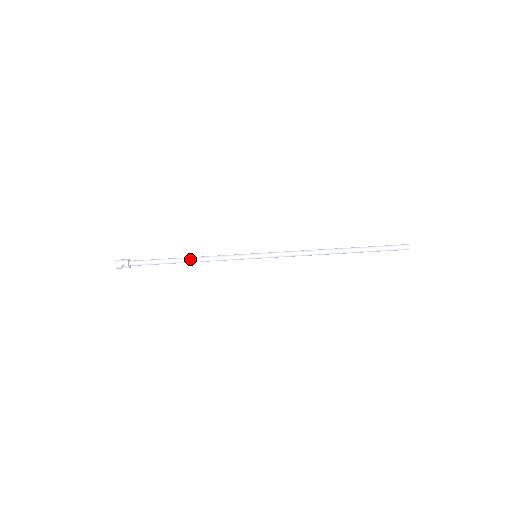
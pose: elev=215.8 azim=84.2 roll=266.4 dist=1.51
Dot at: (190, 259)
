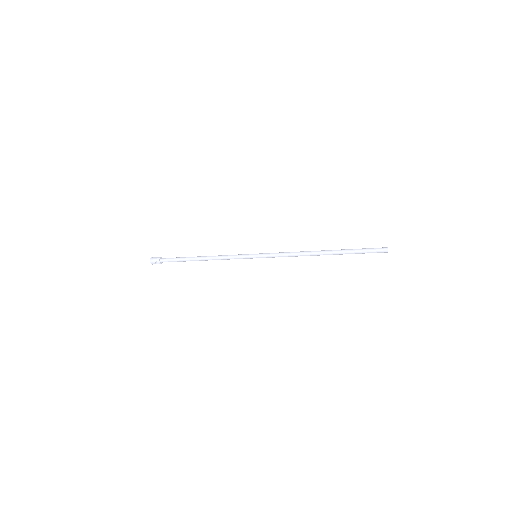
Dot at: (205, 258)
